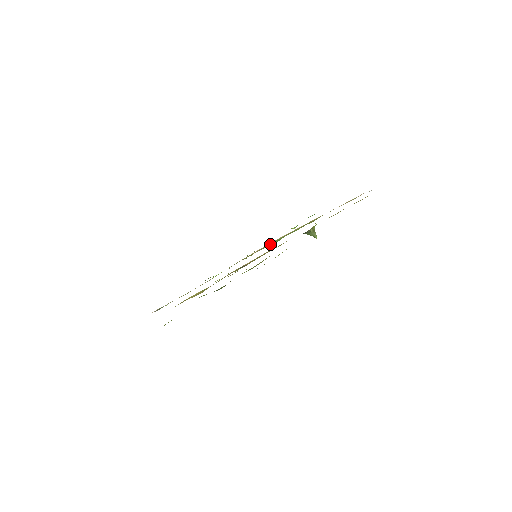
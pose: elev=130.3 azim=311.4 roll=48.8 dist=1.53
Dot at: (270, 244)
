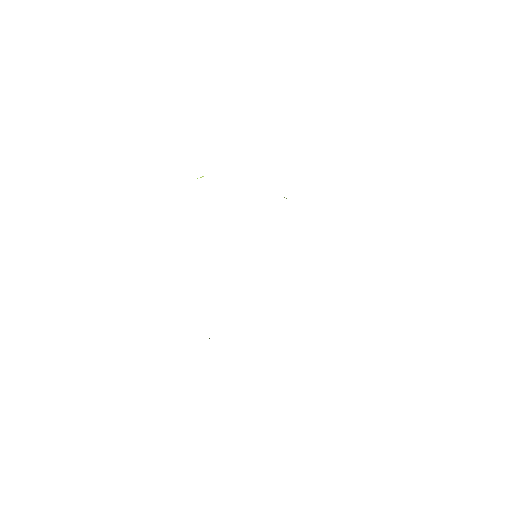
Dot at: occluded
